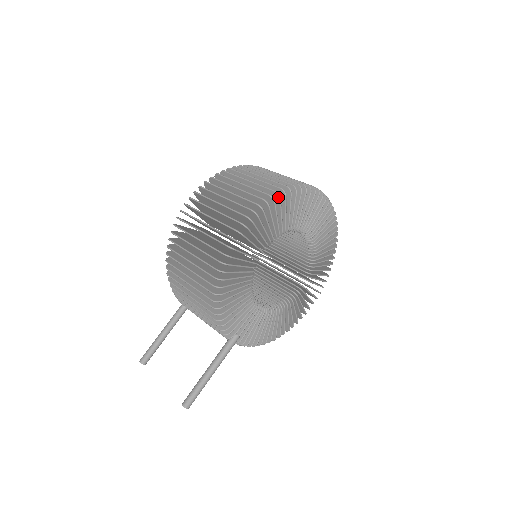
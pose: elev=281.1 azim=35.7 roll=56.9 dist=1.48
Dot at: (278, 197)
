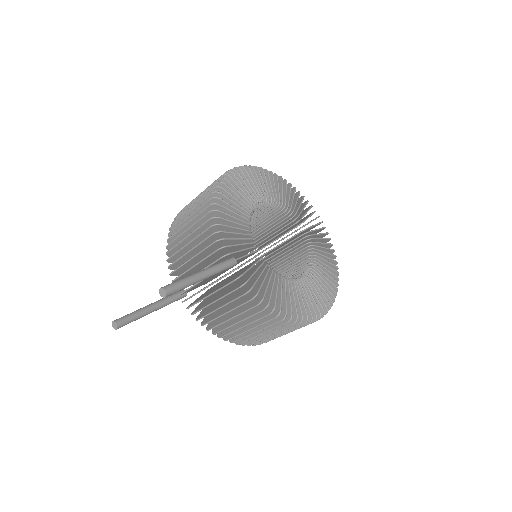
Dot at: (271, 173)
